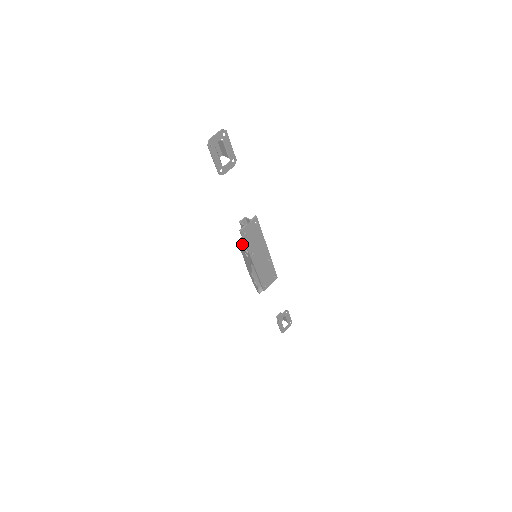
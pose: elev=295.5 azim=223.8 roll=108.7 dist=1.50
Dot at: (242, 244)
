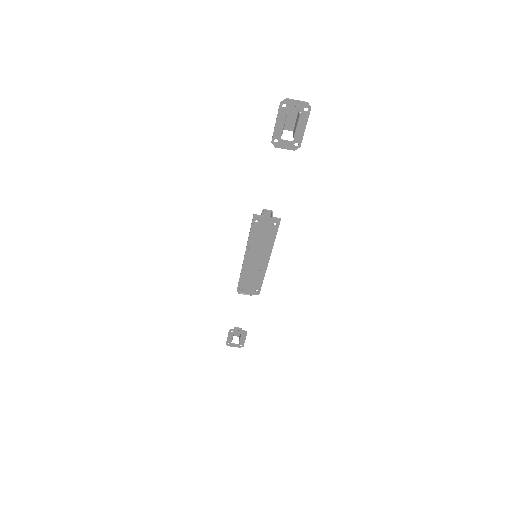
Dot at: occluded
